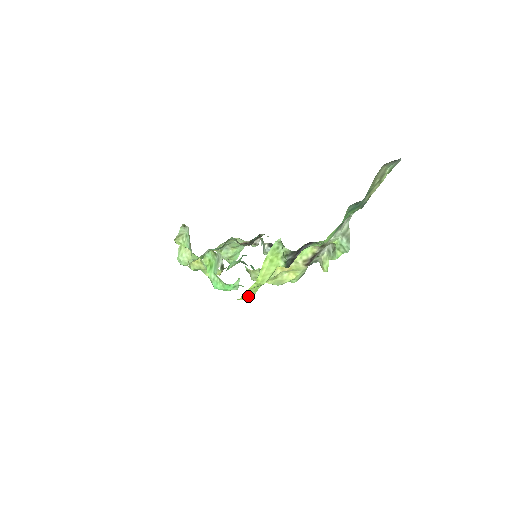
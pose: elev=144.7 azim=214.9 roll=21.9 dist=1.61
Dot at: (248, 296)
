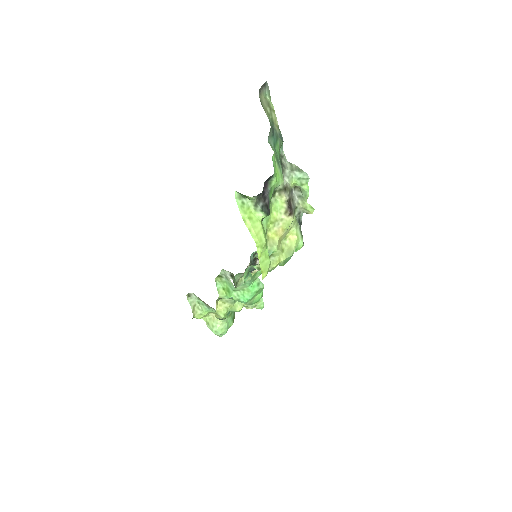
Dot at: (267, 268)
